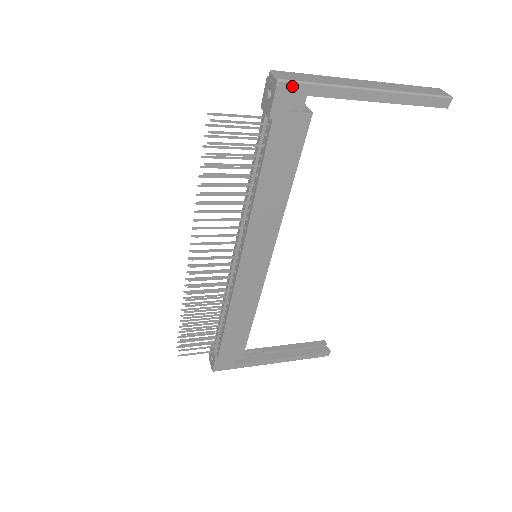
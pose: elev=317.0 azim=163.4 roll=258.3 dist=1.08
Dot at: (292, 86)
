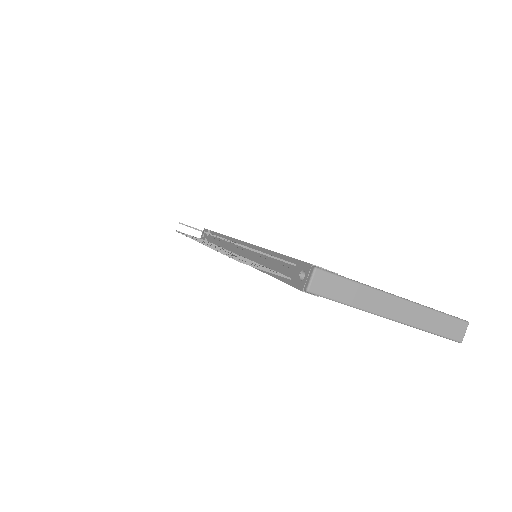
Dot at: (318, 295)
